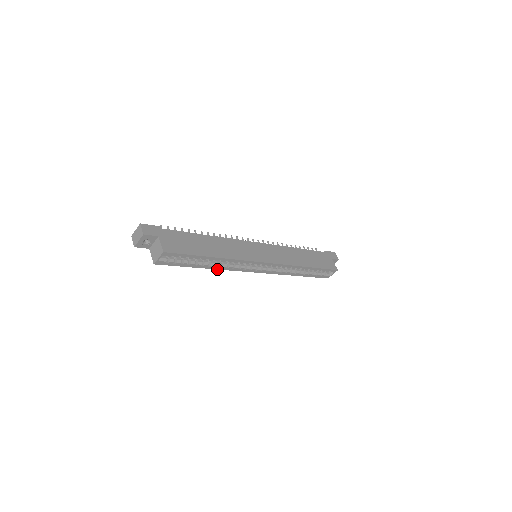
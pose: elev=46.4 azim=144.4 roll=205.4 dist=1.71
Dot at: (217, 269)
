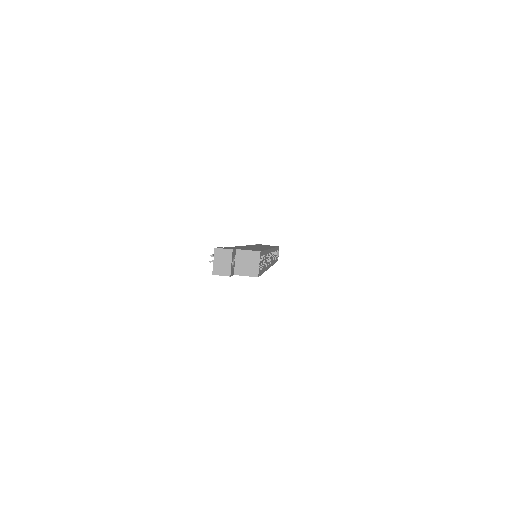
Dot at: (266, 270)
